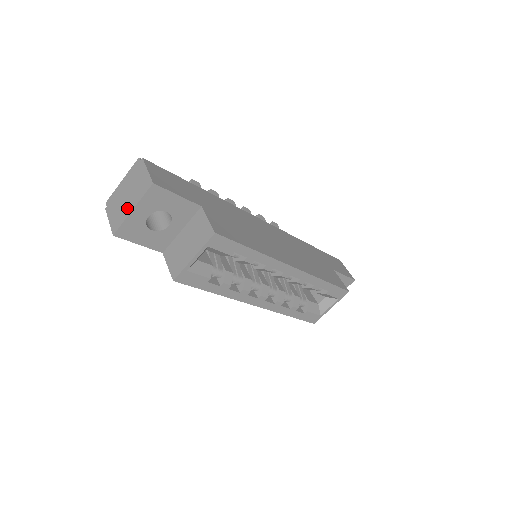
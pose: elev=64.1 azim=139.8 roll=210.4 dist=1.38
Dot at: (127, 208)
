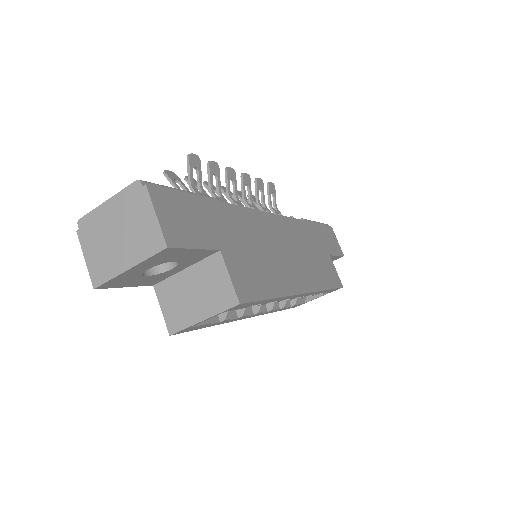
Dot at: (118, 260)
